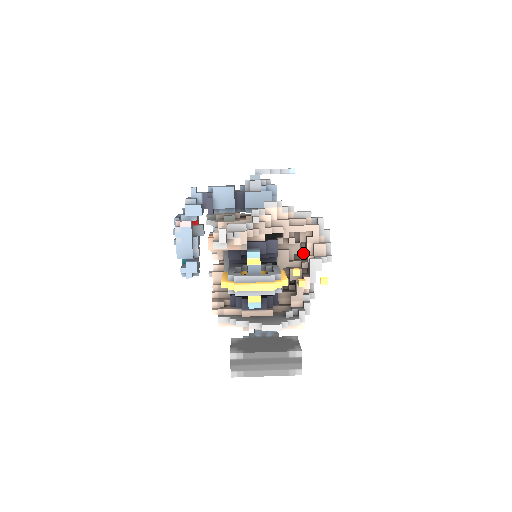
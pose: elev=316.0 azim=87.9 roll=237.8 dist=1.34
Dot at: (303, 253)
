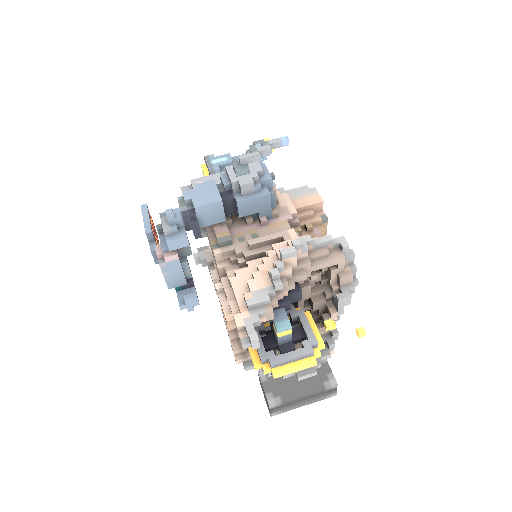
Dot at: (323, 277)
